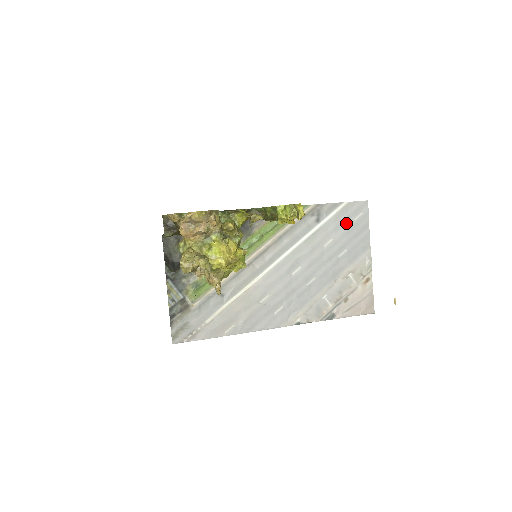
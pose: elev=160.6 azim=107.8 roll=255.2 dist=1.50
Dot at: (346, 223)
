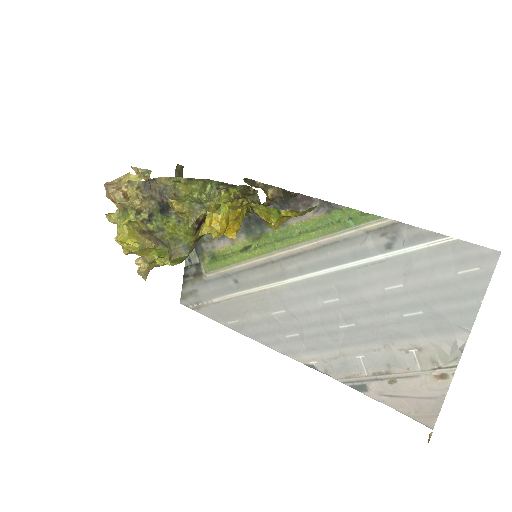
Dot at: (438, 271)
